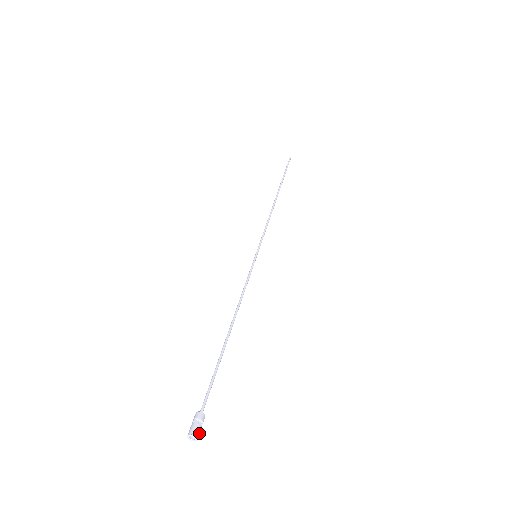
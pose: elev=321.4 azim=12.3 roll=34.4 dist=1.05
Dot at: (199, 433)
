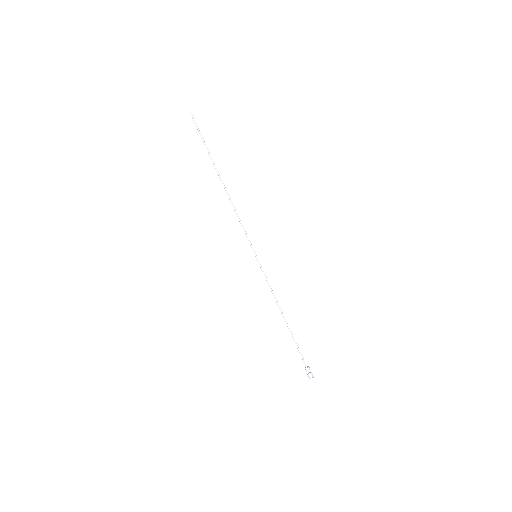
Dot at: (312, 374)
